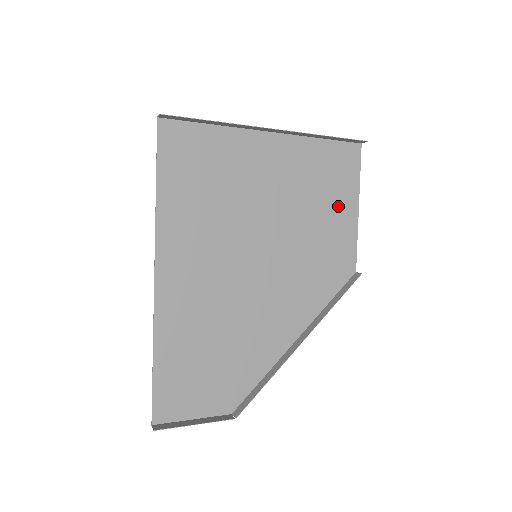
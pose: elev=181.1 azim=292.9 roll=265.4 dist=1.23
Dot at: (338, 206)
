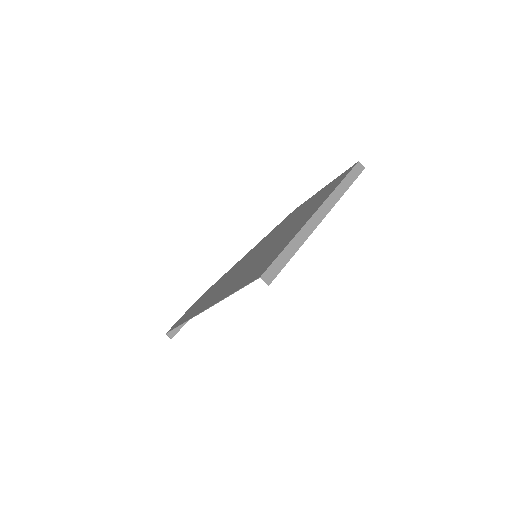
Dot at: occluded
